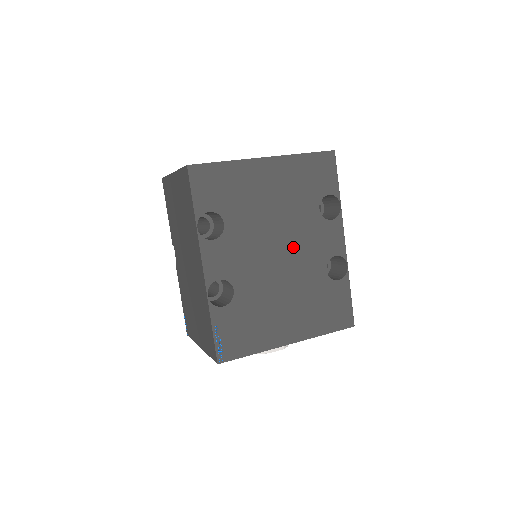
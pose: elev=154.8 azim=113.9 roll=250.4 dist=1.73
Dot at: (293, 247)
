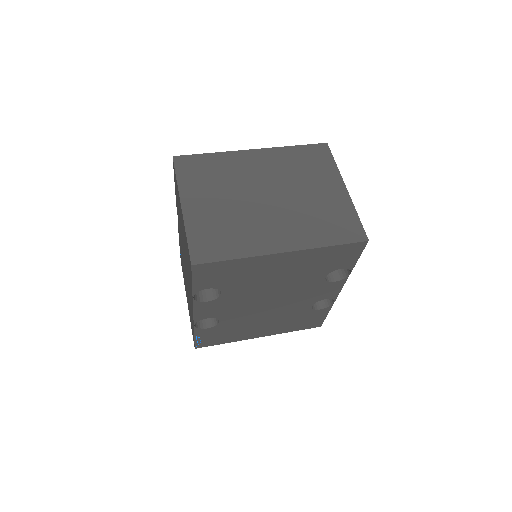
Dot at: (286, 298)
